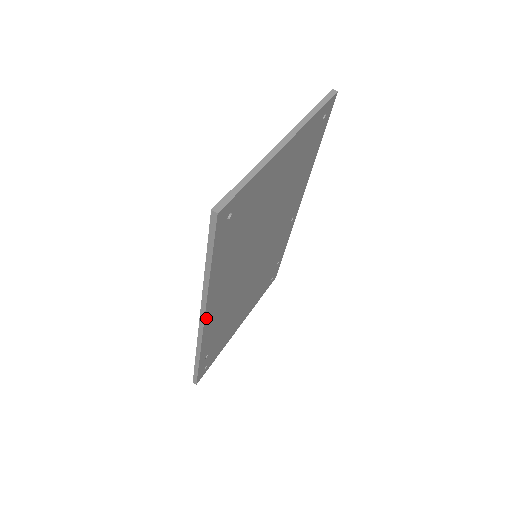
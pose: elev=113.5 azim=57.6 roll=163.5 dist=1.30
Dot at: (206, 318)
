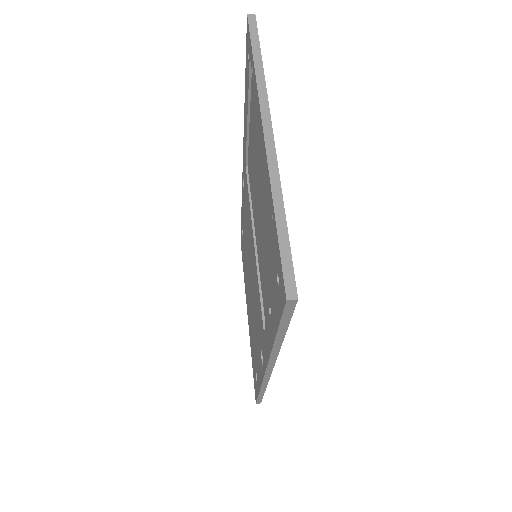
Dot at: occluded
